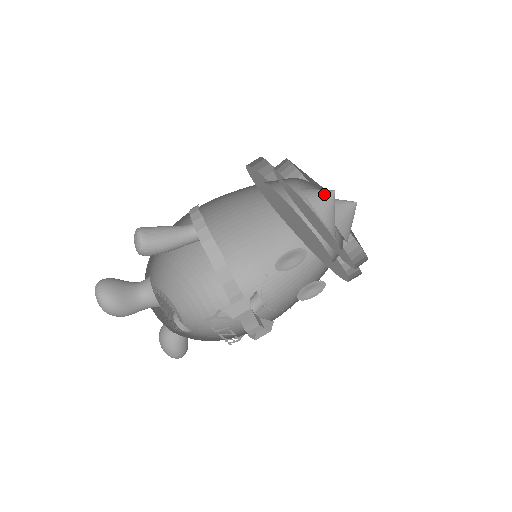
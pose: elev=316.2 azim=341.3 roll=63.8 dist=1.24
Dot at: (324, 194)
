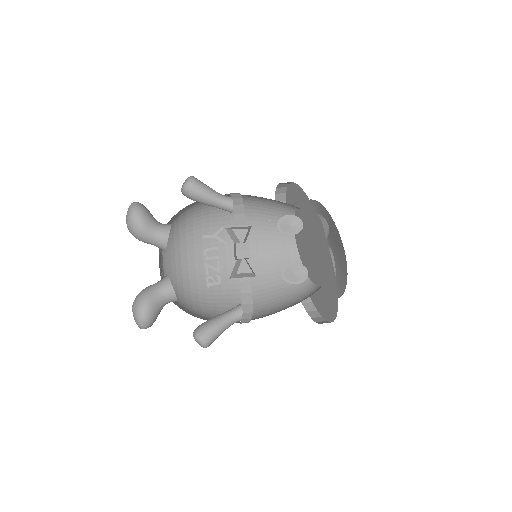
Dot at: occluded
